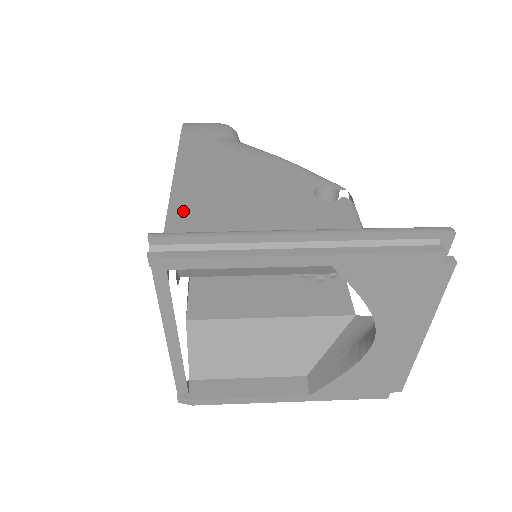
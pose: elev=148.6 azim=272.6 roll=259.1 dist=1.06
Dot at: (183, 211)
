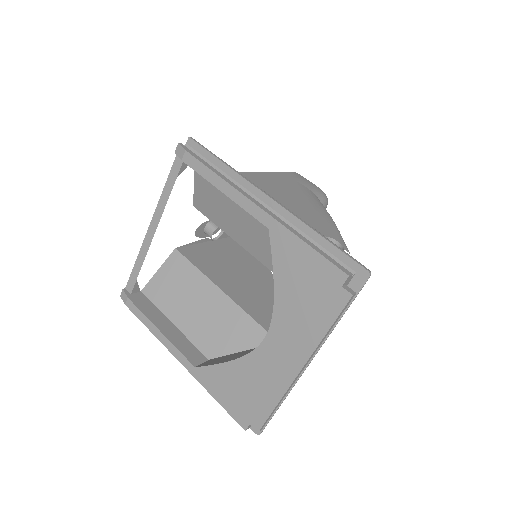
Dot at: occluded
